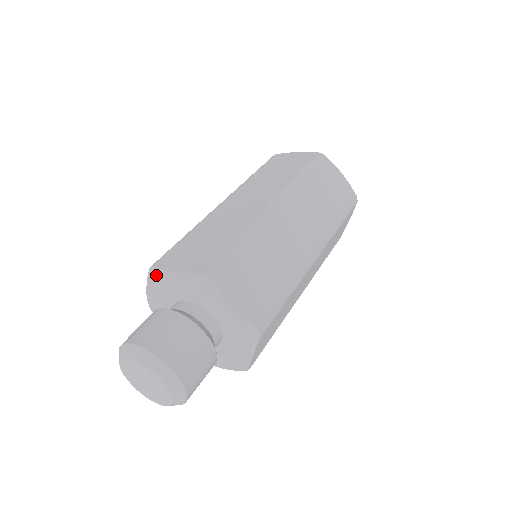
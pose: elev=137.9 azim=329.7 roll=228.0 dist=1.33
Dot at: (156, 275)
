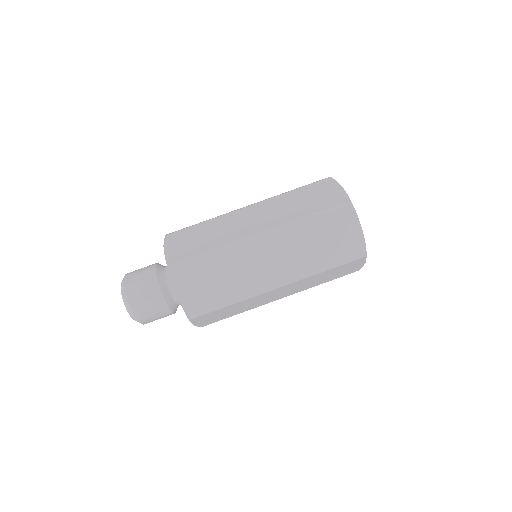
Dot at: occluded
